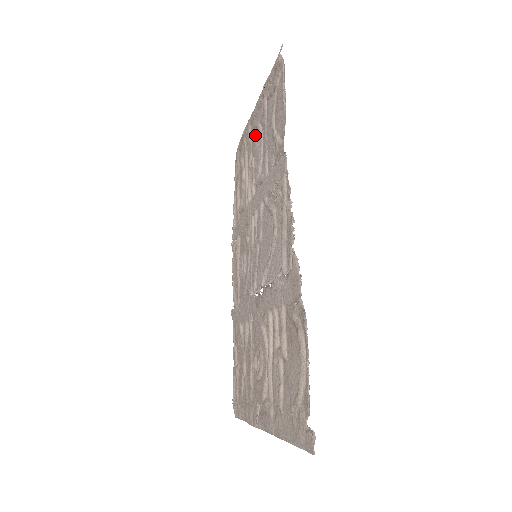
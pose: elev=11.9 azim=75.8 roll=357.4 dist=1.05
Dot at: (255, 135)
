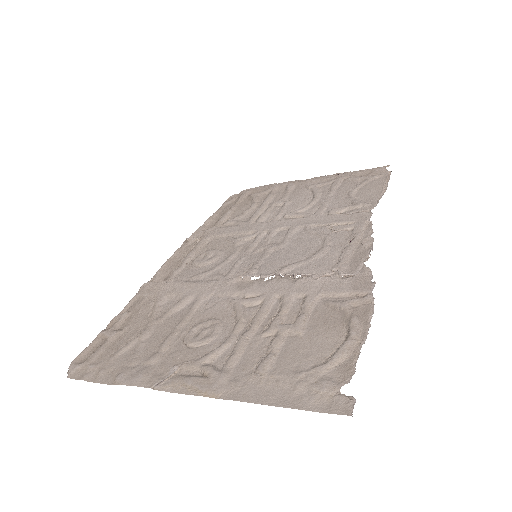
Dot at: (304, 191)
